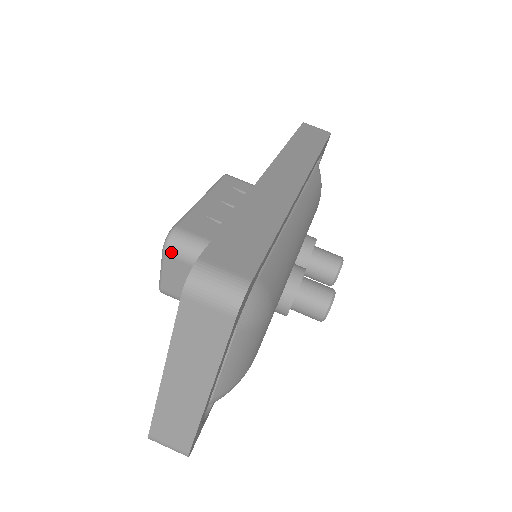
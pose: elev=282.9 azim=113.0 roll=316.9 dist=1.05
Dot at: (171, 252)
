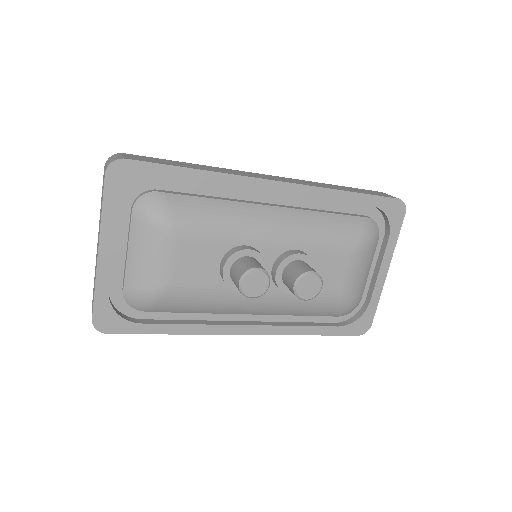
Dot at: occluded
